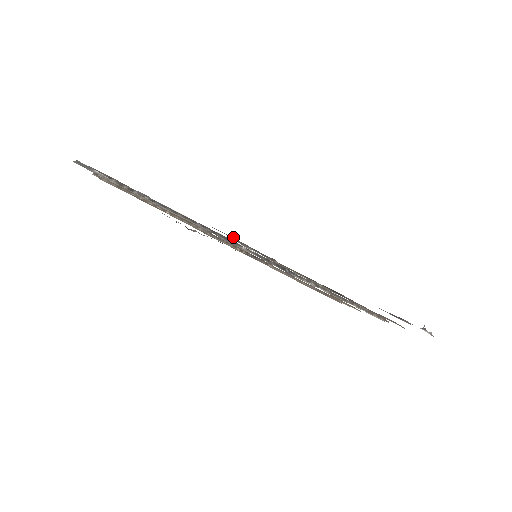
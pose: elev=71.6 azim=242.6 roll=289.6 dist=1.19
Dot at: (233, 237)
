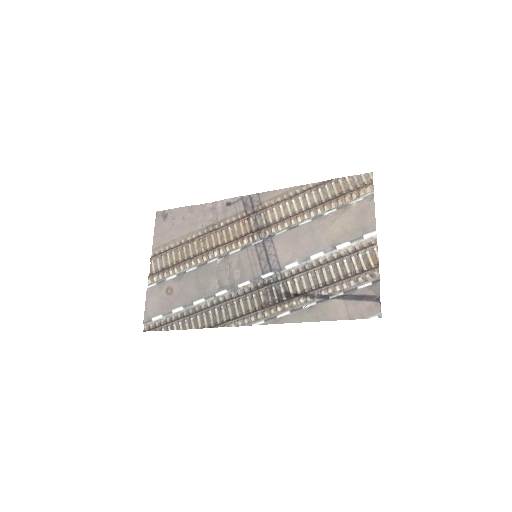
Dot at: (228, 322)
